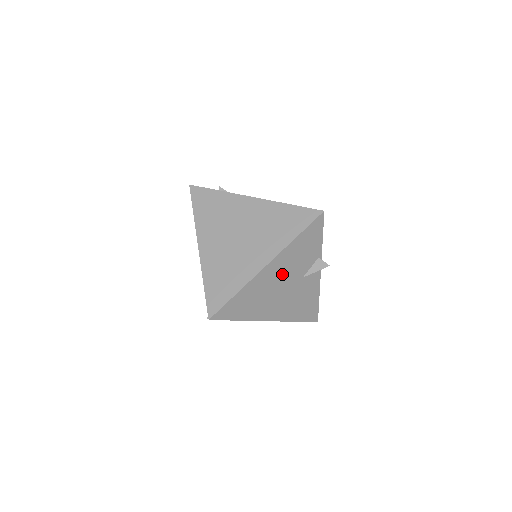
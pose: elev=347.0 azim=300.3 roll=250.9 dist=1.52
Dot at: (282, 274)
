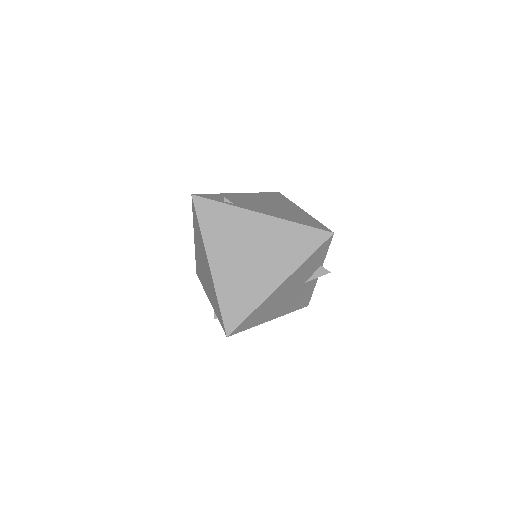
Dot at: (290, 286)
